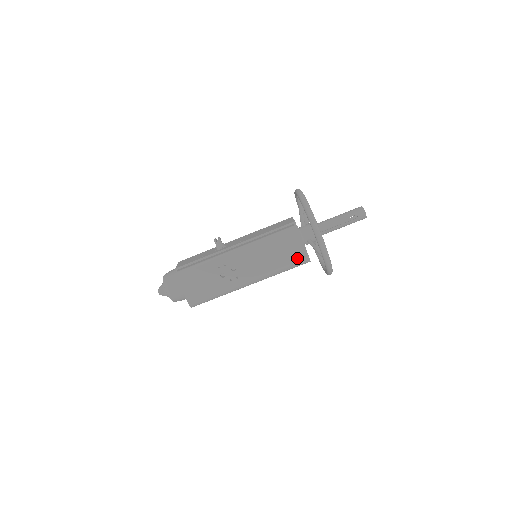
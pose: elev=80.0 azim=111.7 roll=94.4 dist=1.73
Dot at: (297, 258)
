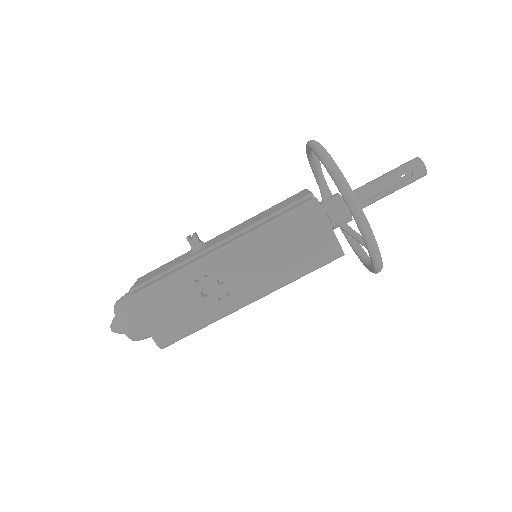
Dot at: (322, 252)
